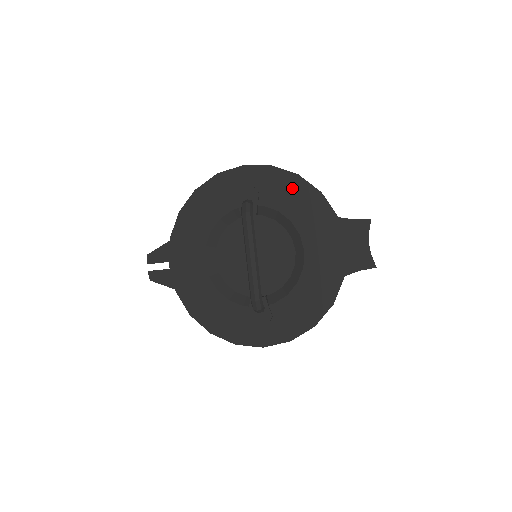
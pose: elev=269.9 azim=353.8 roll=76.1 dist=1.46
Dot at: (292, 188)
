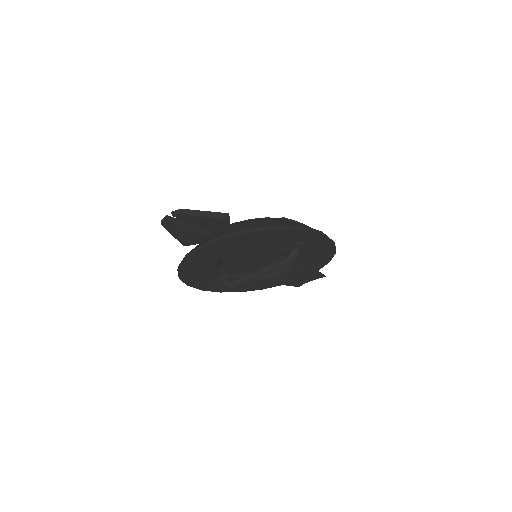
Dot at: (324, 255)
